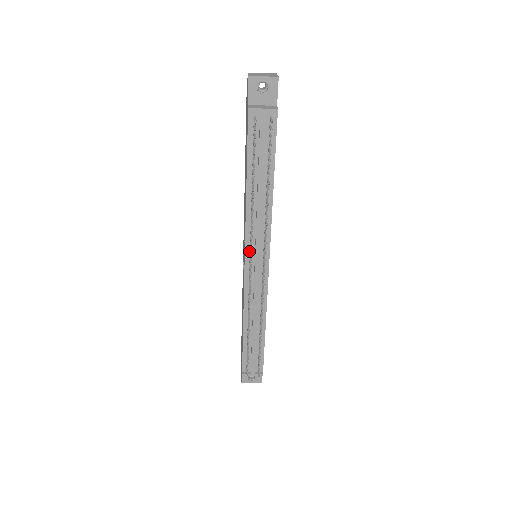
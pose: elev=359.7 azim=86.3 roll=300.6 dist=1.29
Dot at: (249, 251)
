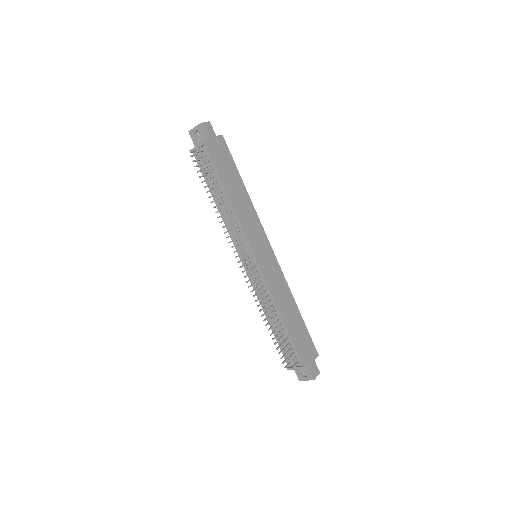
Dot at: (239, 251)
